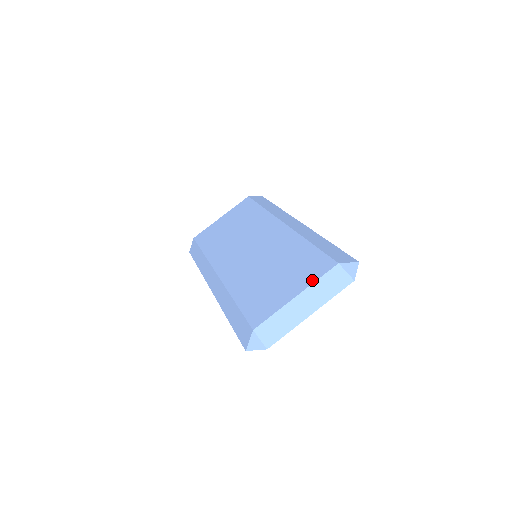
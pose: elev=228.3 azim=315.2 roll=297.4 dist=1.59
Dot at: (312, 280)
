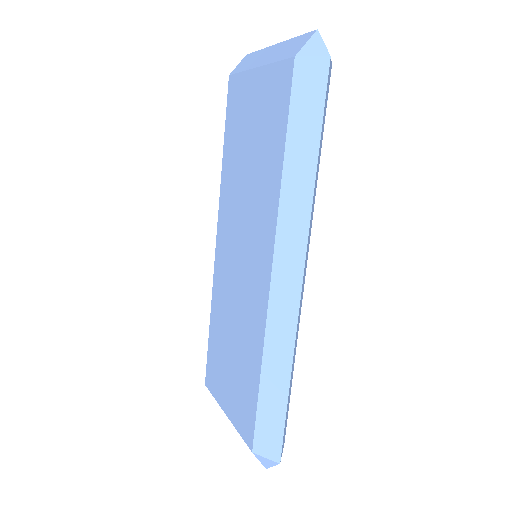
Dot at: (236, 425)
